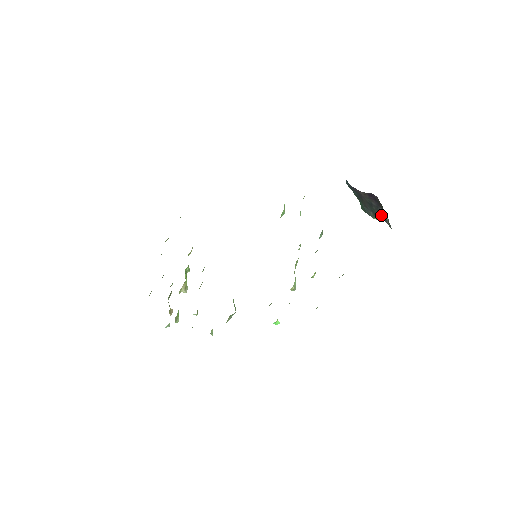
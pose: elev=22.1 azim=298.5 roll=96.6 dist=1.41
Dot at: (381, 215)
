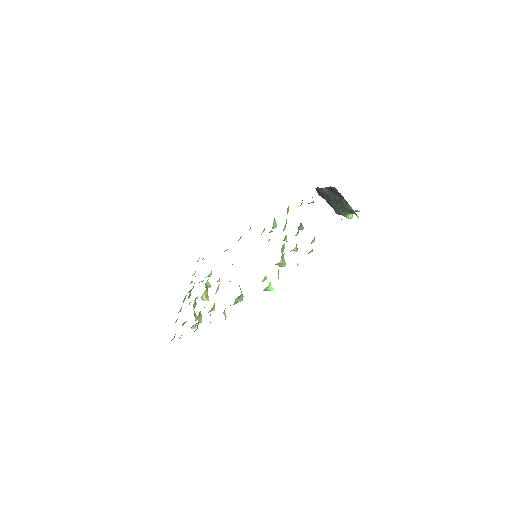
Dot at: (346, 207)
